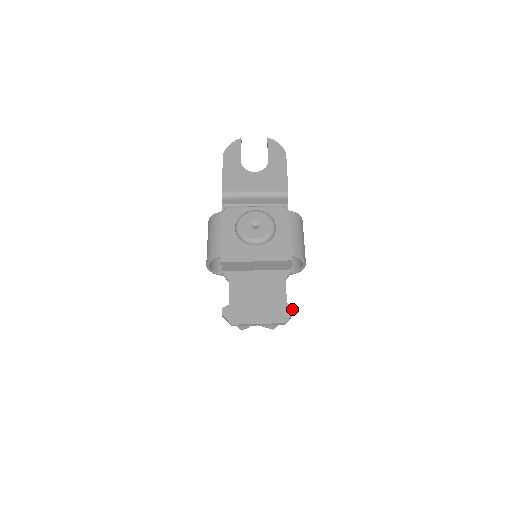
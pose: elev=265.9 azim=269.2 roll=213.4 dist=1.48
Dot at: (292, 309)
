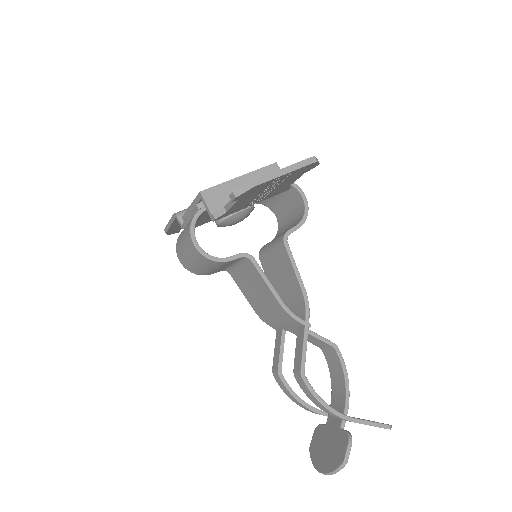
Dot at: occluded
